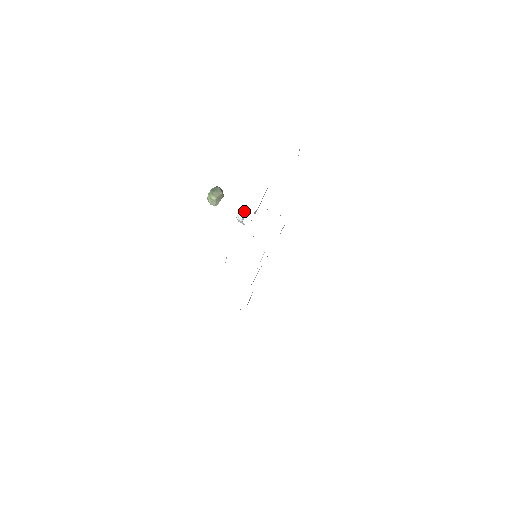
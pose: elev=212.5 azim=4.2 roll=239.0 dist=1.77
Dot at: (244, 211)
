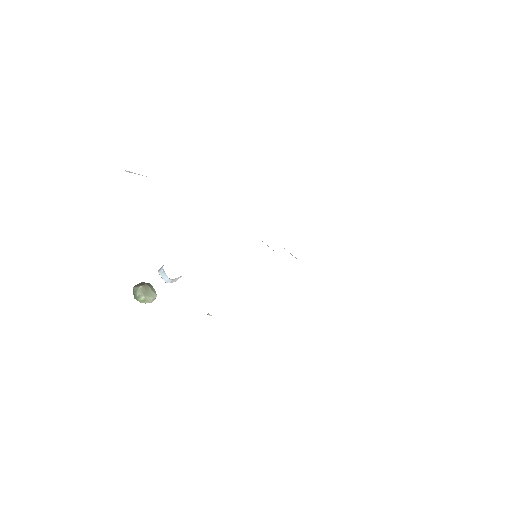
Dot at: (162, 273)
